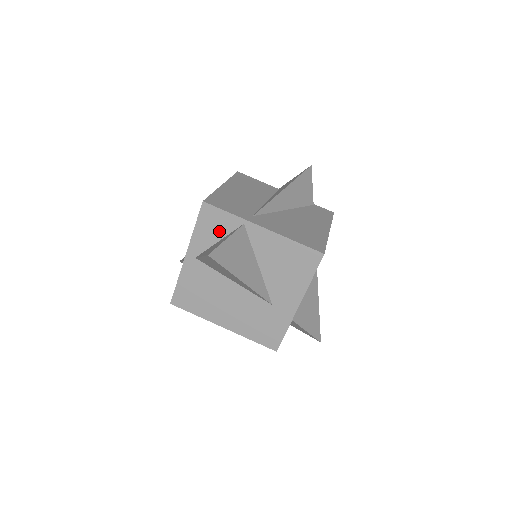
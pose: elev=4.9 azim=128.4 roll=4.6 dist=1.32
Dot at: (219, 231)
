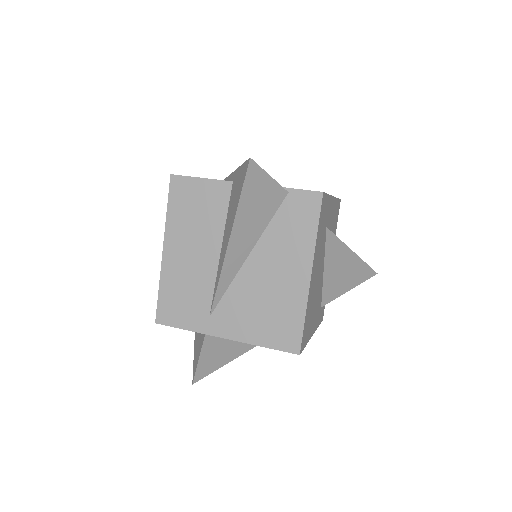
Dot at: occluded
